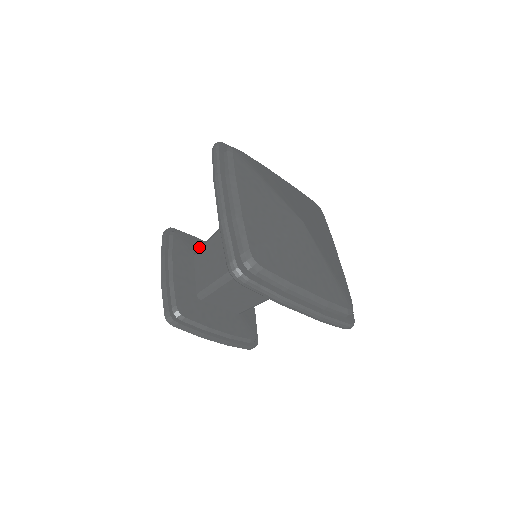
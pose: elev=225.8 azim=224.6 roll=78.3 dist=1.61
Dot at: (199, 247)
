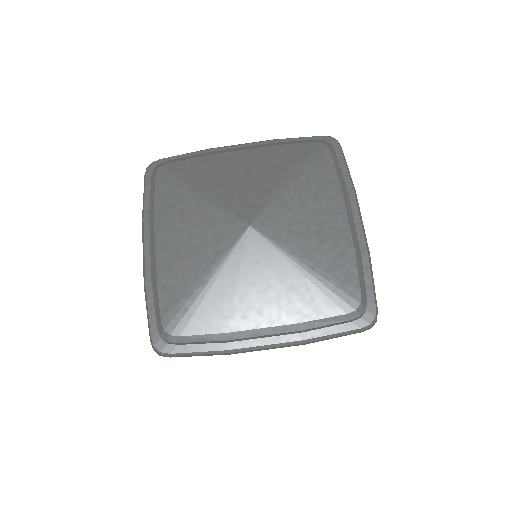
Dot at: occluded
